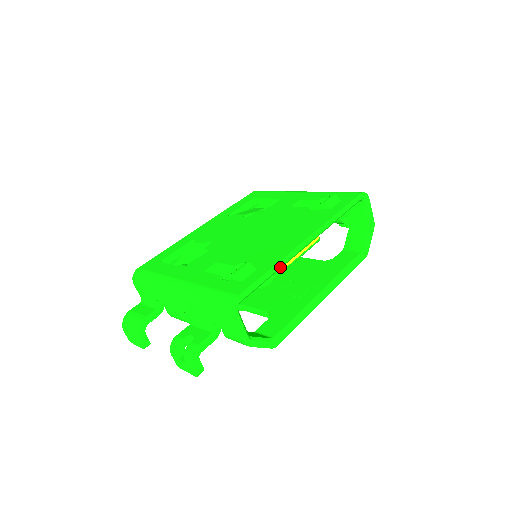
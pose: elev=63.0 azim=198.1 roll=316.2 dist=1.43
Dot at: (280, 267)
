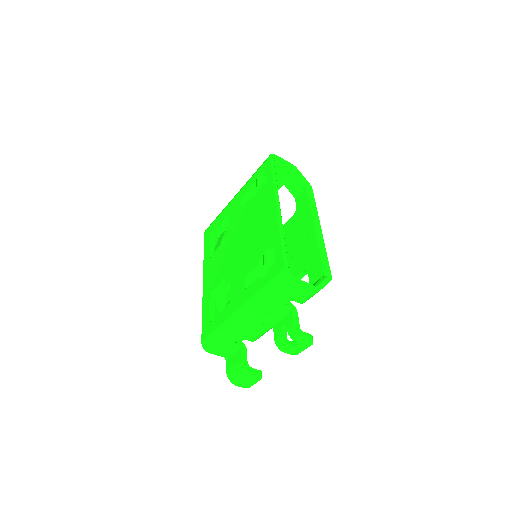
Dot at: (283, 234)
